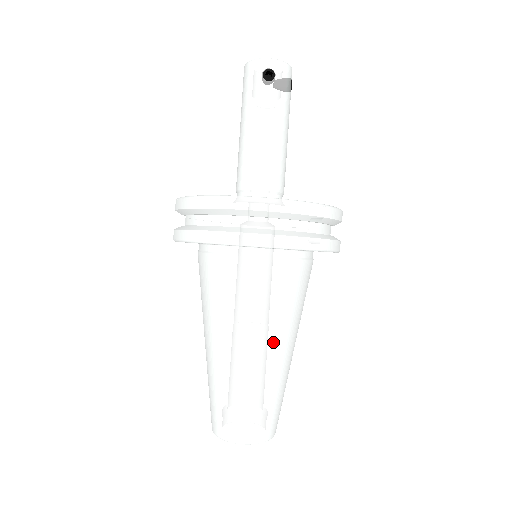
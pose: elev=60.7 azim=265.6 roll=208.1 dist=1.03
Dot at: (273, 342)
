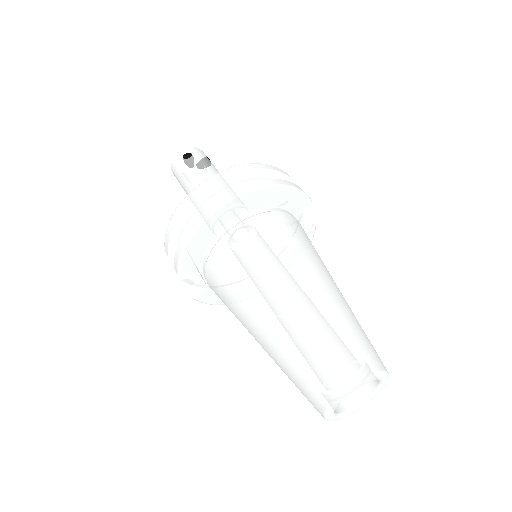
Dot at: (307, 274)
